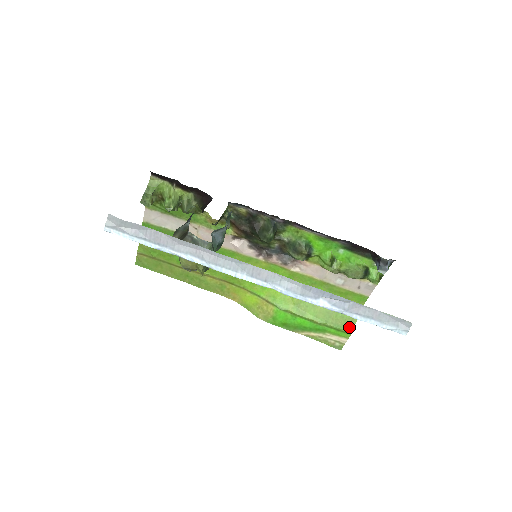
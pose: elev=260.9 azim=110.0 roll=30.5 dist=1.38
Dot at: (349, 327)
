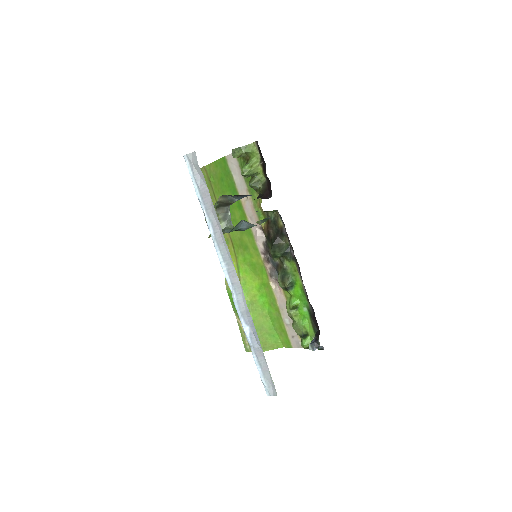
Dot at: (264, 348)
